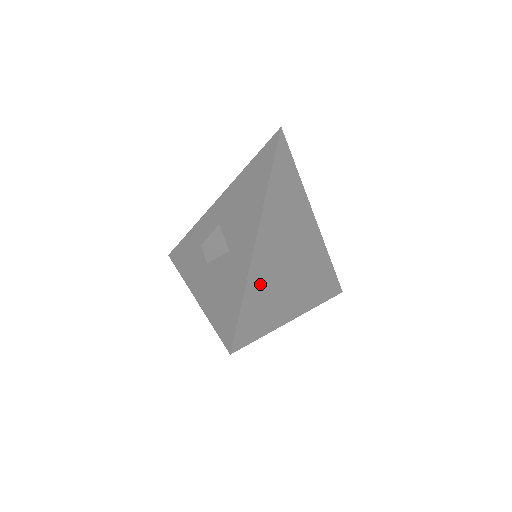
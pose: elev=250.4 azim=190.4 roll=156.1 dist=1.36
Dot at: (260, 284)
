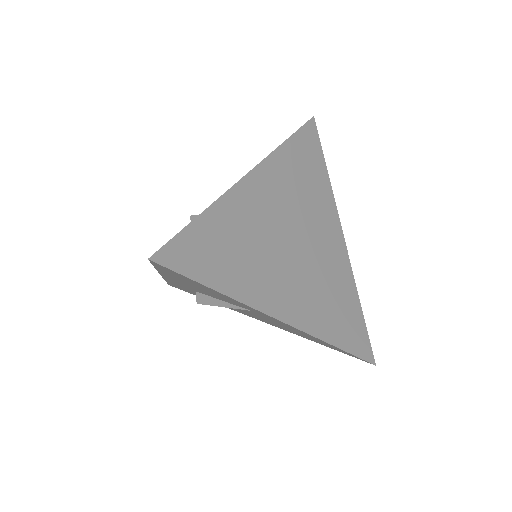
Dot at: (234, 226)
